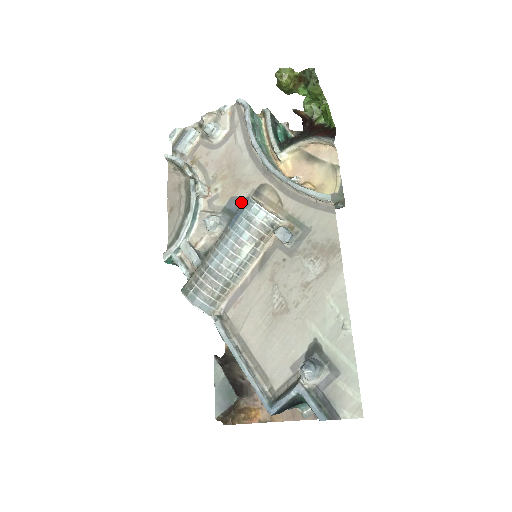
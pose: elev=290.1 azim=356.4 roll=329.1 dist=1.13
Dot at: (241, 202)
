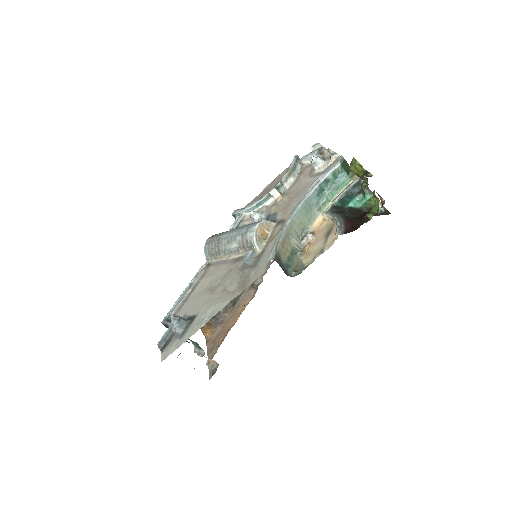
Dot at: (273, 219)
